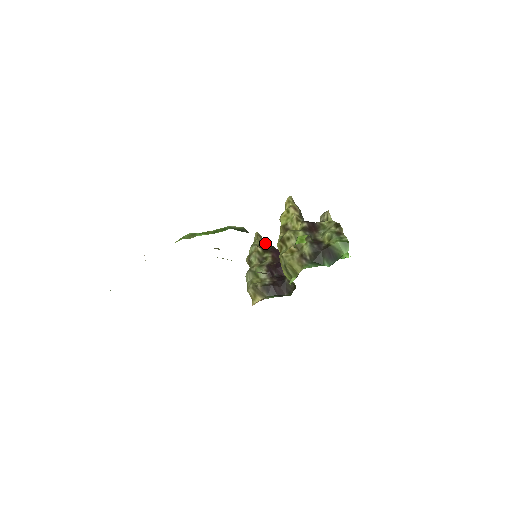
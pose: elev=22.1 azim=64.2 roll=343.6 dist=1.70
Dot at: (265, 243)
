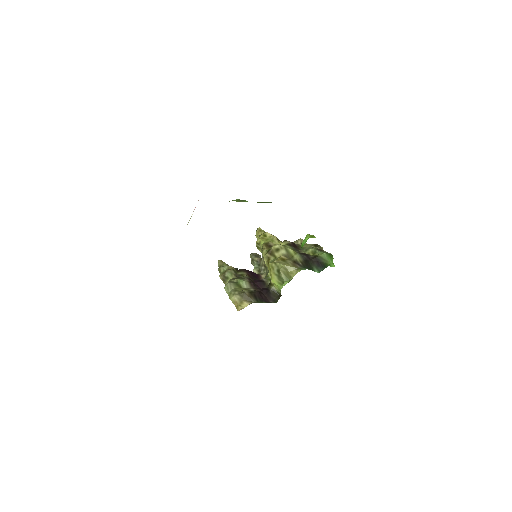
Dot at: occluded
